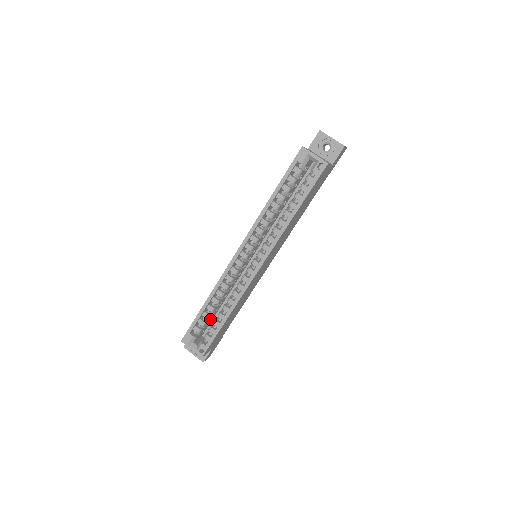
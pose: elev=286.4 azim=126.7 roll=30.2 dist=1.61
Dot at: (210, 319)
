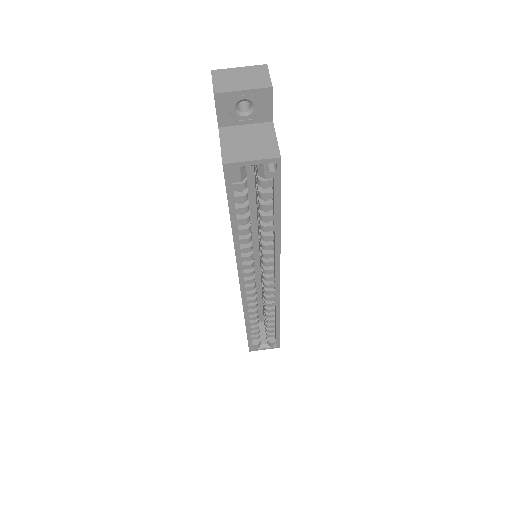
Dot at: occluded
